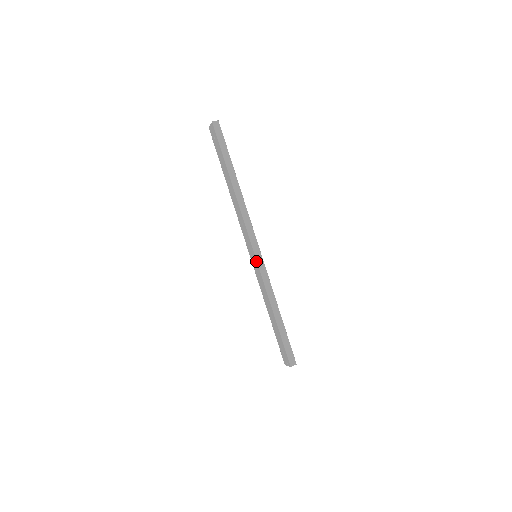
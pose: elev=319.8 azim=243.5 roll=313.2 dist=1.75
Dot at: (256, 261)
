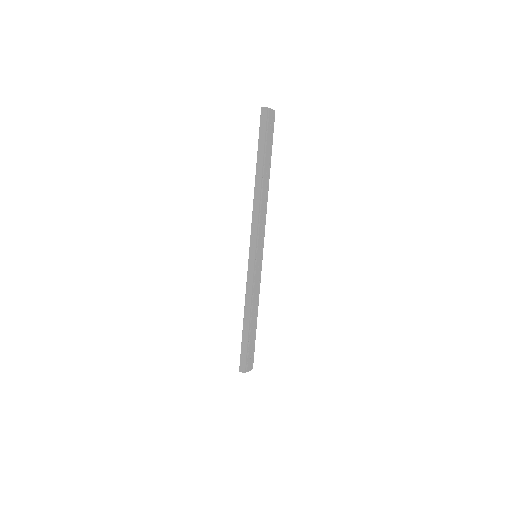
Dot at: (249, 261)
